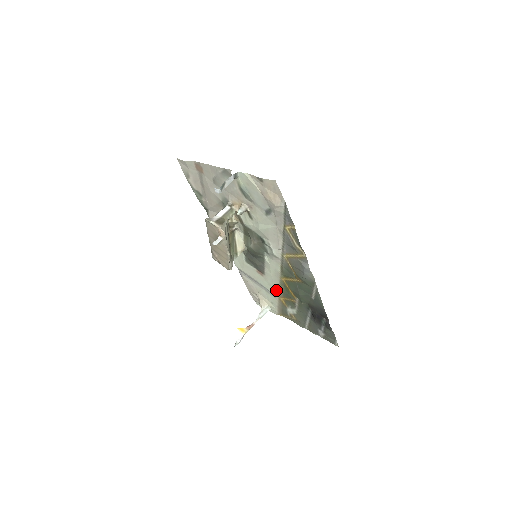
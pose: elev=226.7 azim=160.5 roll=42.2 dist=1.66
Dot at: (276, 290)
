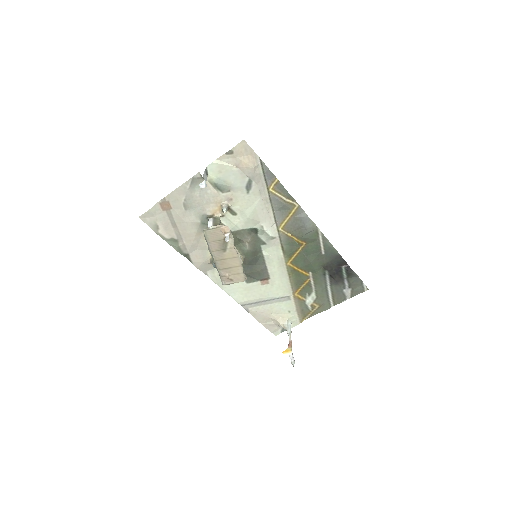
Dot at: (287, 287)
